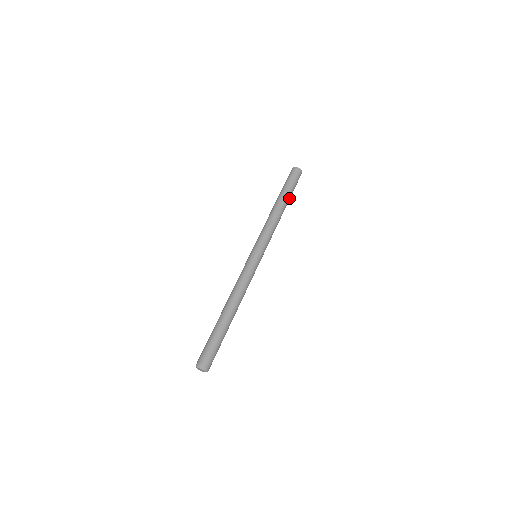
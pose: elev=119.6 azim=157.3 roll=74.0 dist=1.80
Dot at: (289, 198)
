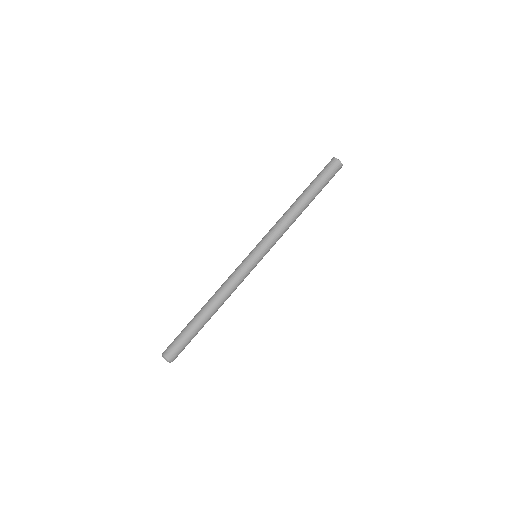
Dot at: occluded
